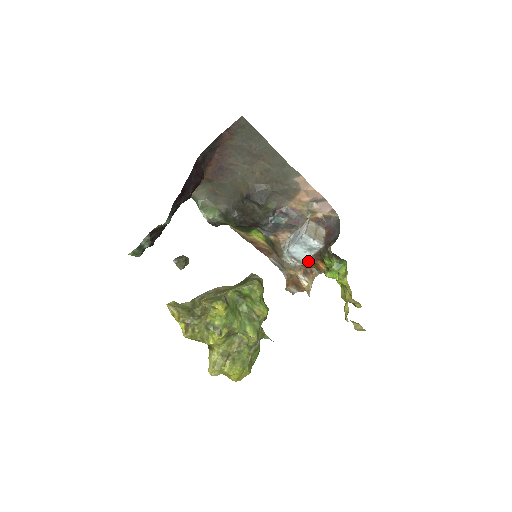
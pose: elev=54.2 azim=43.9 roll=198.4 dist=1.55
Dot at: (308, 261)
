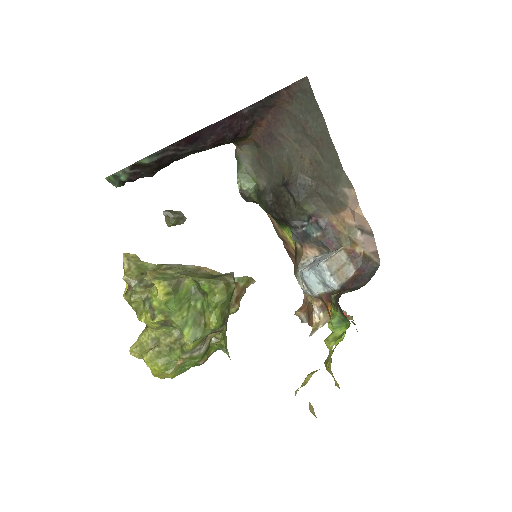
Dot at: (320, 296)
